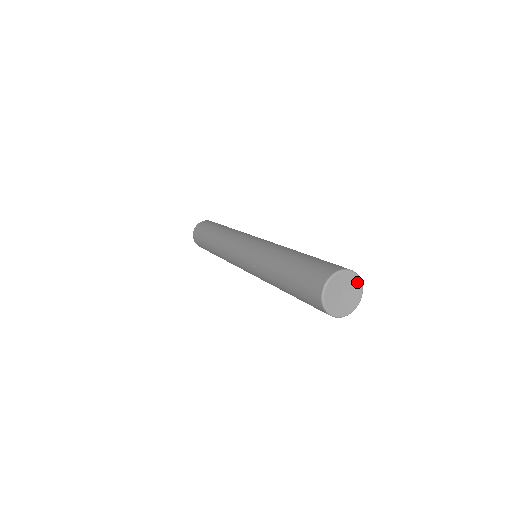
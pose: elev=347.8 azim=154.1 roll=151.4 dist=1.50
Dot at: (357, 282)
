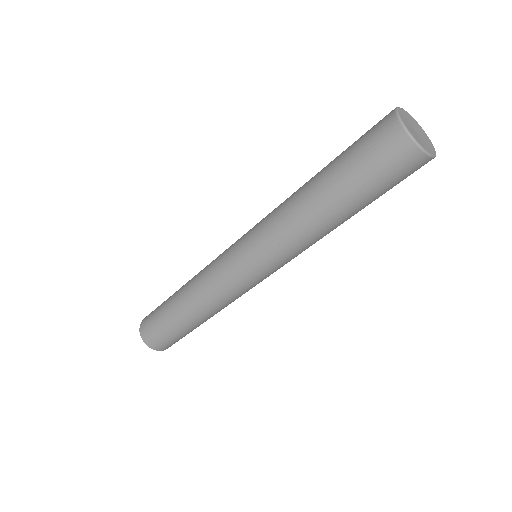
Dot at: (412, 119)
